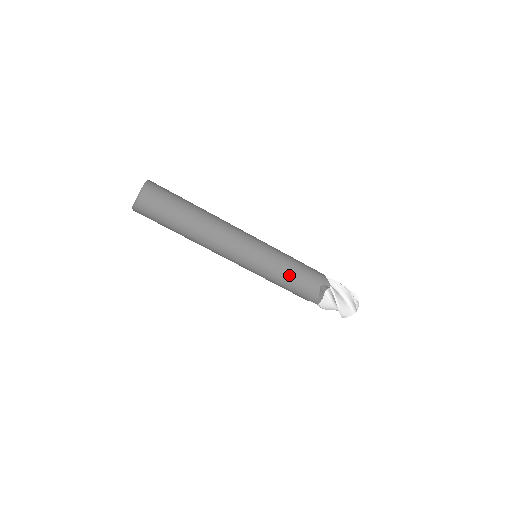
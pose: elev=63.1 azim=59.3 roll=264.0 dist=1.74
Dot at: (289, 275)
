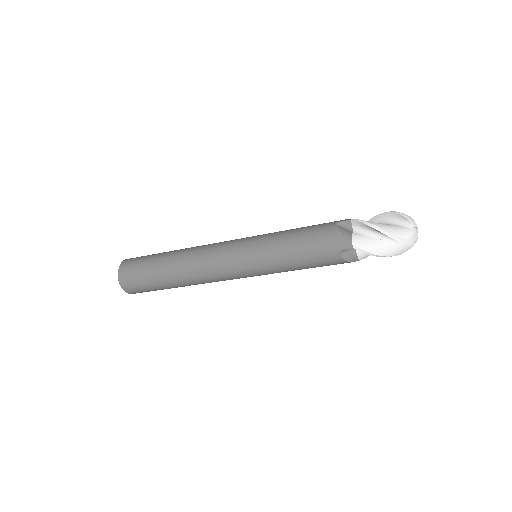
Dot at: (296, 266)
